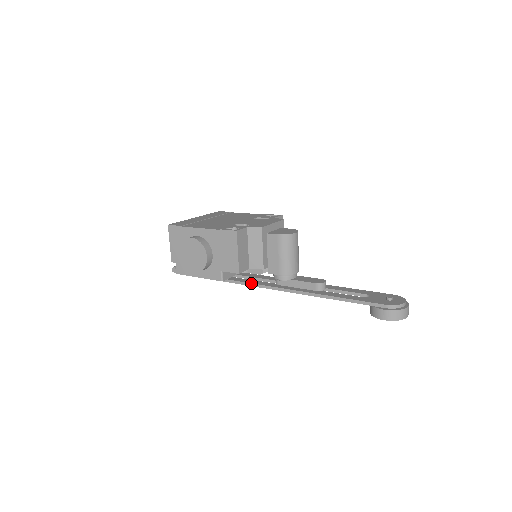
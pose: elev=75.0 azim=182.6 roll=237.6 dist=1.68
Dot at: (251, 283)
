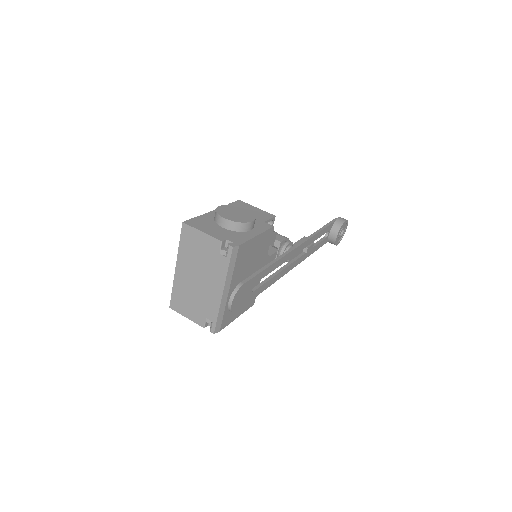
Dot at: (282, 254)
